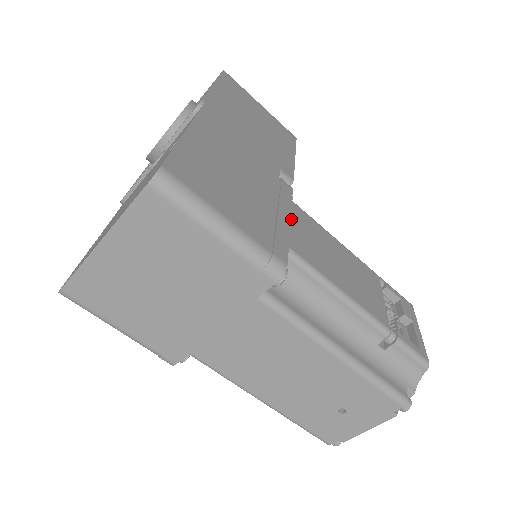
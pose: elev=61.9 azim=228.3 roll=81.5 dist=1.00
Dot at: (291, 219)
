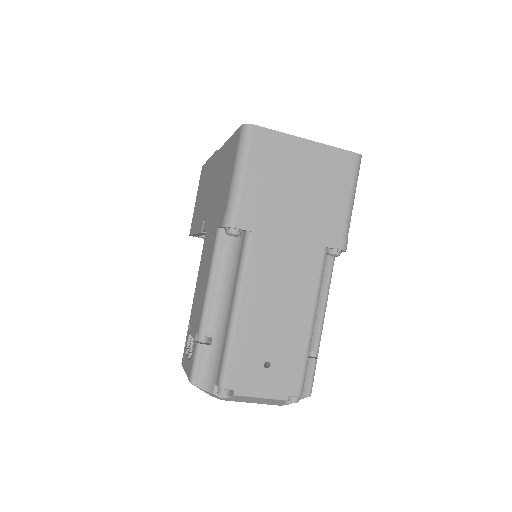
Dot at: occluded
